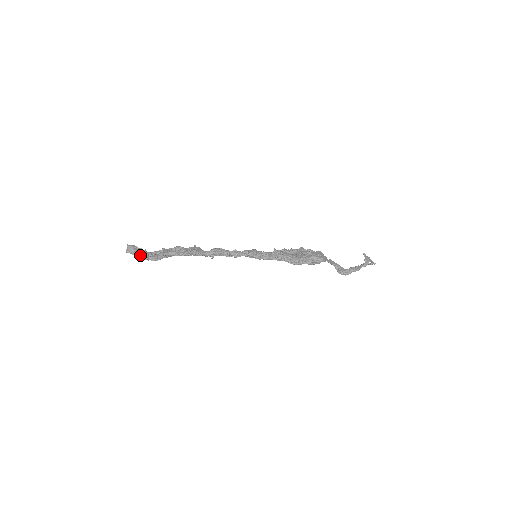
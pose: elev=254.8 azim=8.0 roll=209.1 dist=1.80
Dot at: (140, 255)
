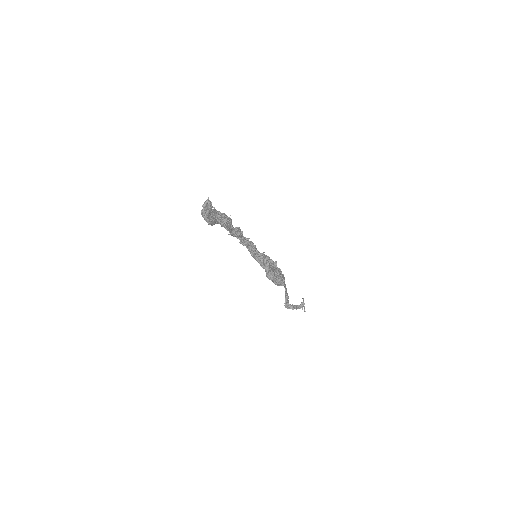
Dot at: (209, 216)
